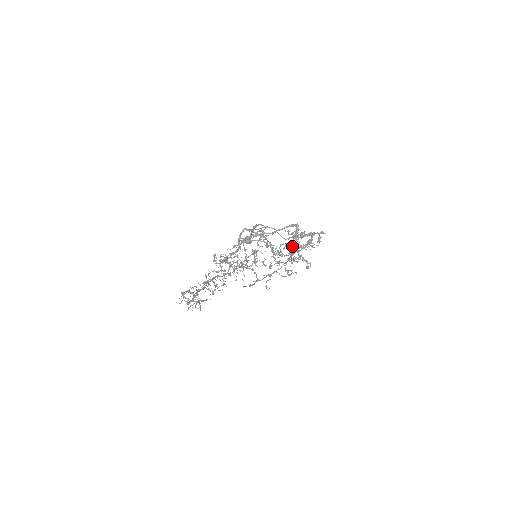
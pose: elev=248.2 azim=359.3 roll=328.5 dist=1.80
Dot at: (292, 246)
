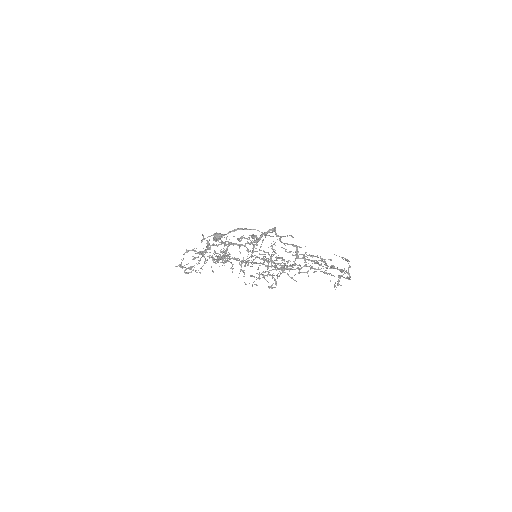
Dot at: (295, 263)
